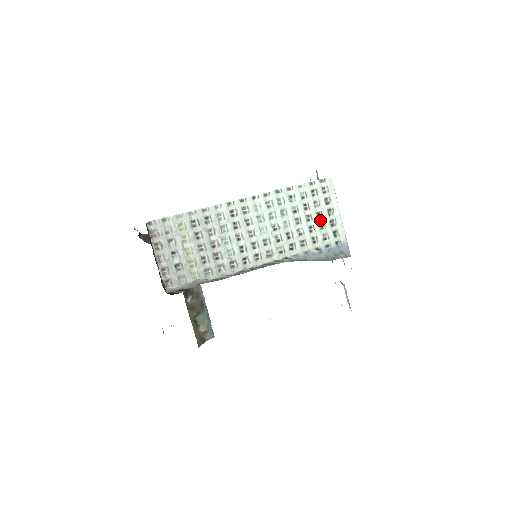
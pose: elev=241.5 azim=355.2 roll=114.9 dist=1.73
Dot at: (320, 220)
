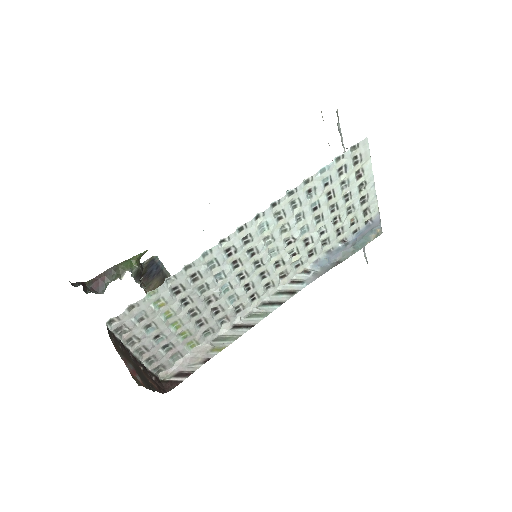
Dot at: (348, 204)
